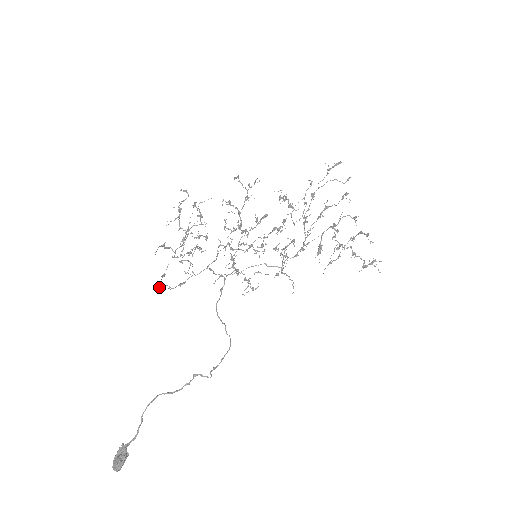
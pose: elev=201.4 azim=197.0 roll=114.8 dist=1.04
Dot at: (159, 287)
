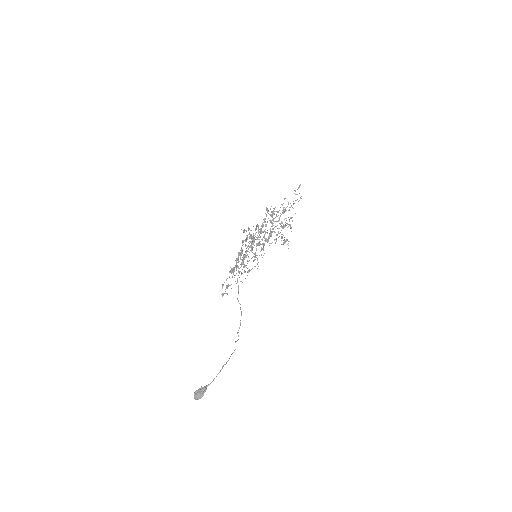
Dot at: (223, 295)
